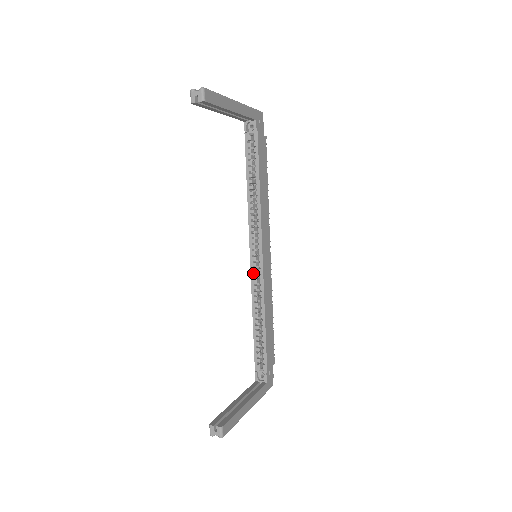
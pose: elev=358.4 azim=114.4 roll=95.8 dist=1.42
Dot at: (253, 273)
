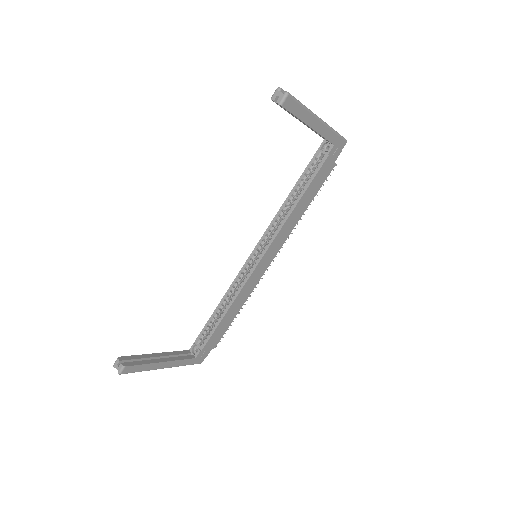
Dot at: (245, 267)
